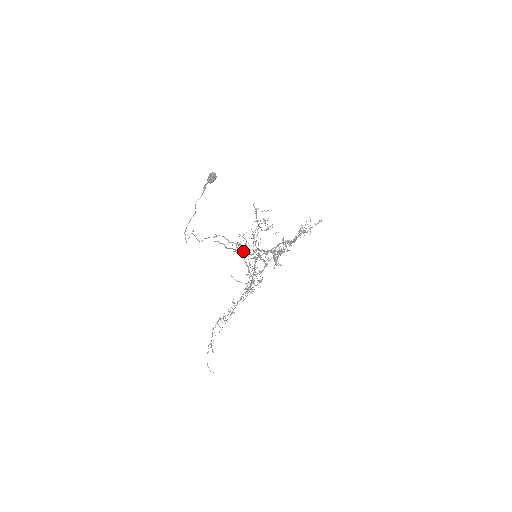
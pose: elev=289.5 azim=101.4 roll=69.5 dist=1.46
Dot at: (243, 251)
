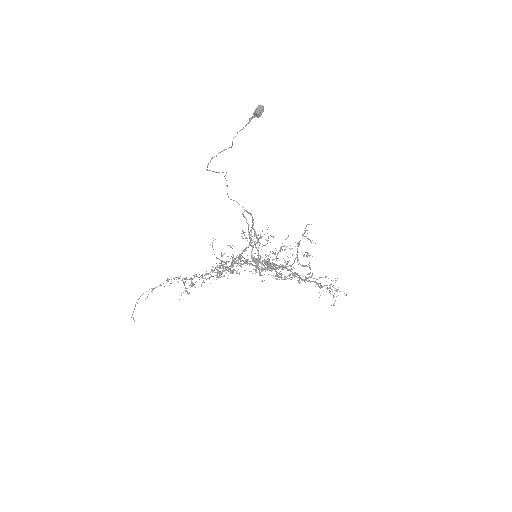
Dot at: occluded
